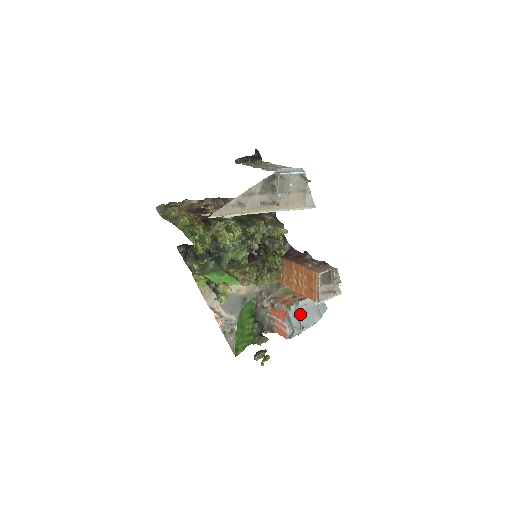
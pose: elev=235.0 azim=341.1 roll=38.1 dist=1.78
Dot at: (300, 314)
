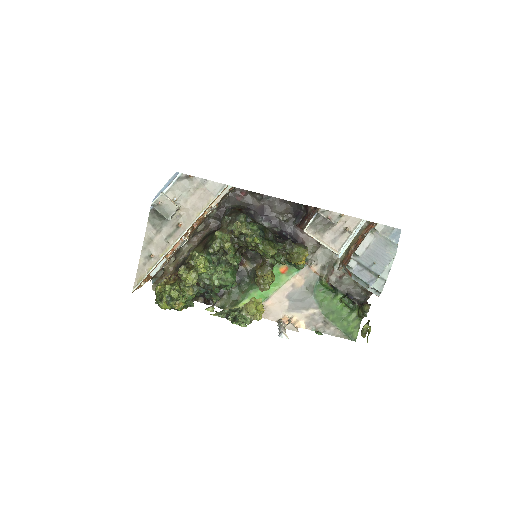
Dot at: (366, 263)
